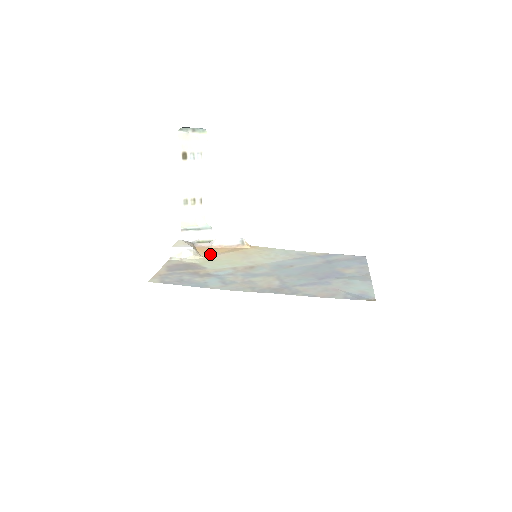
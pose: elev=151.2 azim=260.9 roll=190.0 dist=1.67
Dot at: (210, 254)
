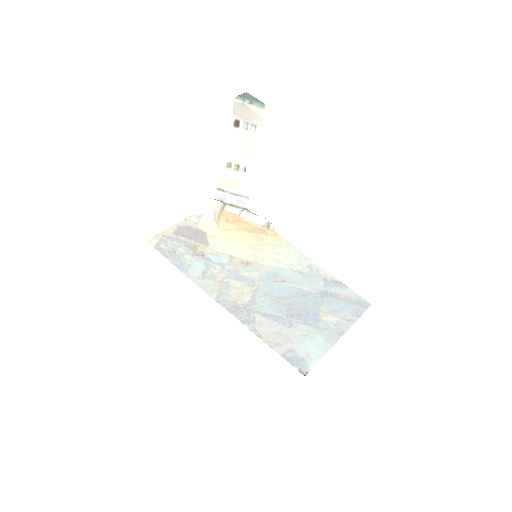
Dot at: (228, 226)
